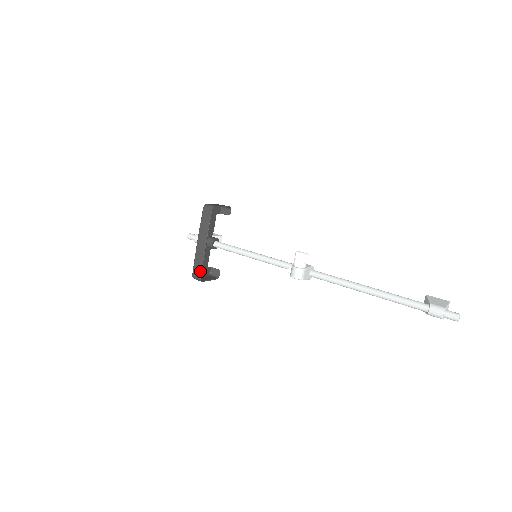
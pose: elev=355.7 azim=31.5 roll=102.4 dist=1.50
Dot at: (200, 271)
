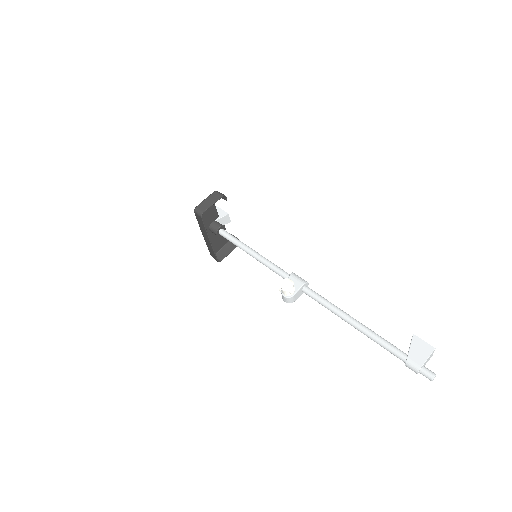
Dot at: (215, 257)
